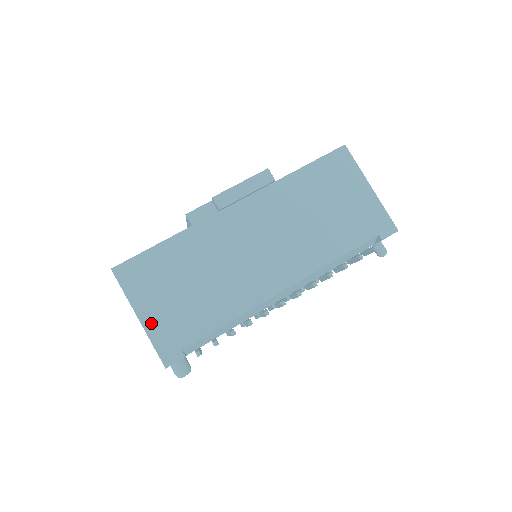
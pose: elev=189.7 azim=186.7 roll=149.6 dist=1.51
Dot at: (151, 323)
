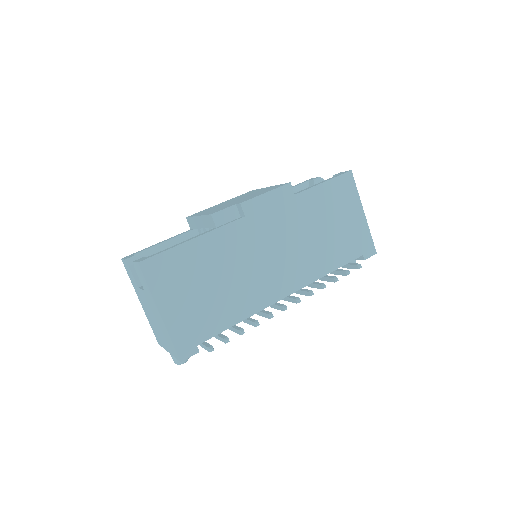
Dot at: (172, 319)
